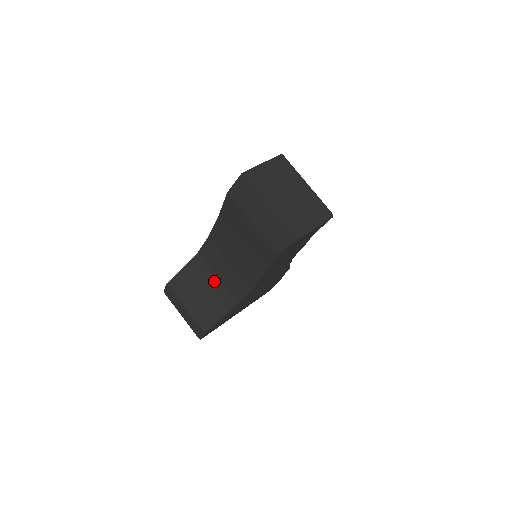
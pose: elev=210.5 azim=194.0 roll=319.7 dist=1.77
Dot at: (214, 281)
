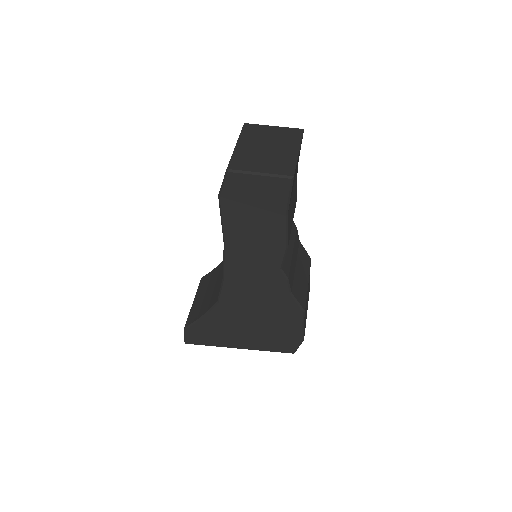
Dot at: (221, 279)
